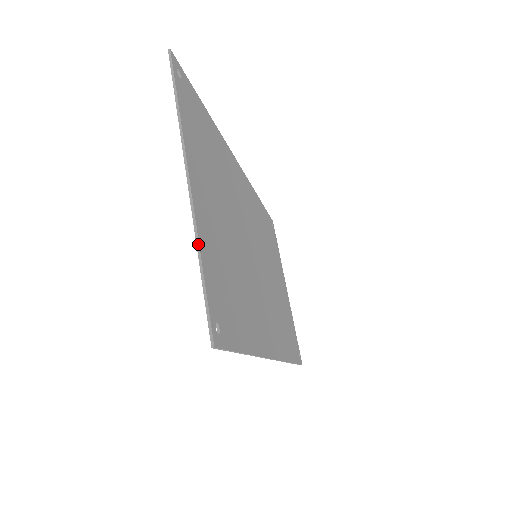
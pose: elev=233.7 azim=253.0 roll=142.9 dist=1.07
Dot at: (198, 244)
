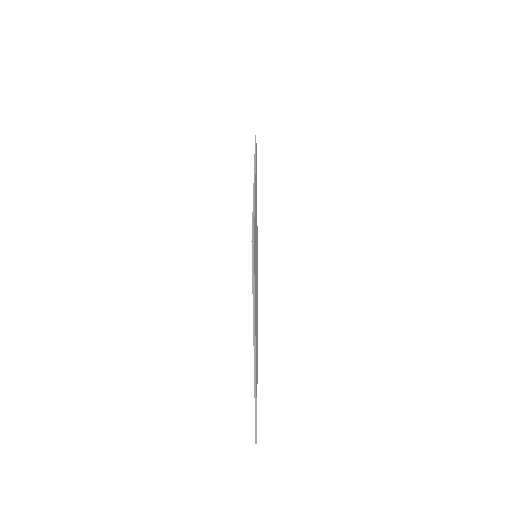
Dot at: (256, 394)
